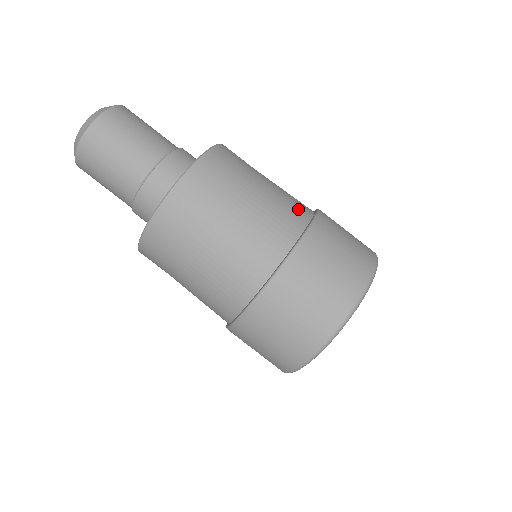
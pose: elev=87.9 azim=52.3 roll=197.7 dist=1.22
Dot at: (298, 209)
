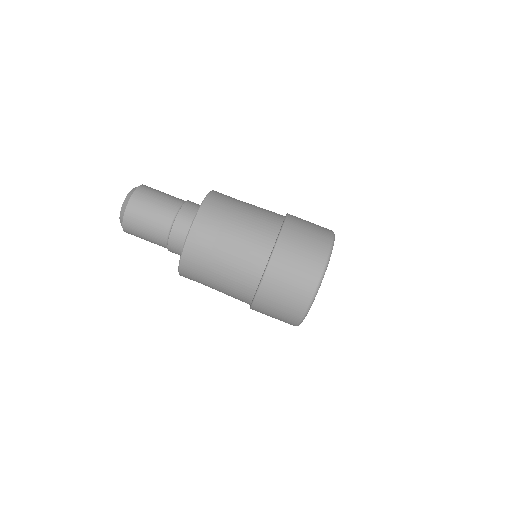
Dot at: occluded
